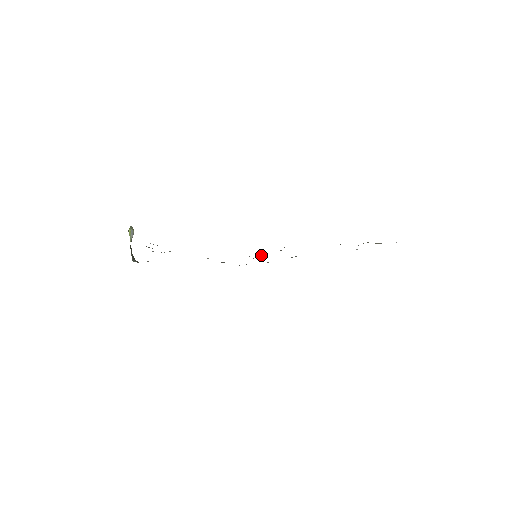
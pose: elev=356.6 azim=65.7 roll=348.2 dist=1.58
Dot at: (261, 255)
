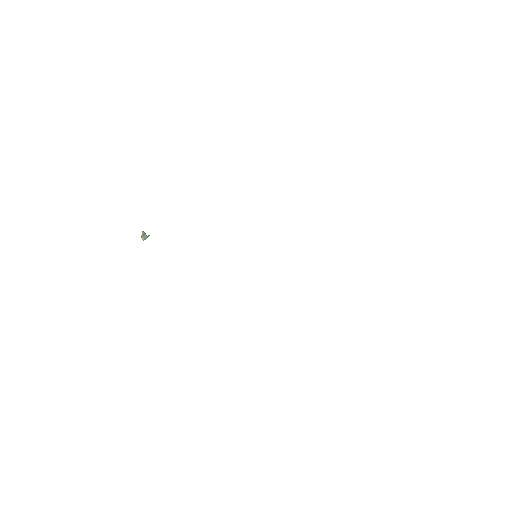
Dot at: occluded
